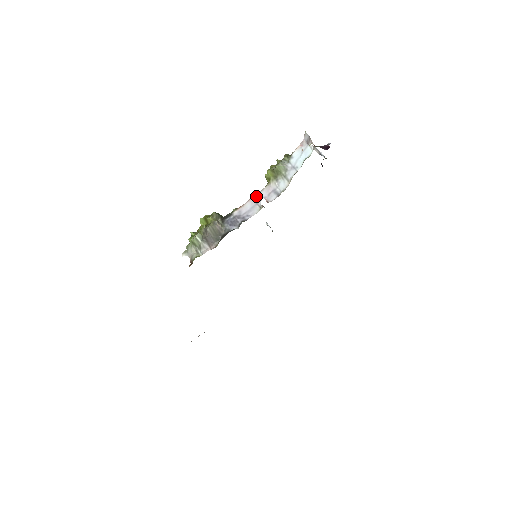
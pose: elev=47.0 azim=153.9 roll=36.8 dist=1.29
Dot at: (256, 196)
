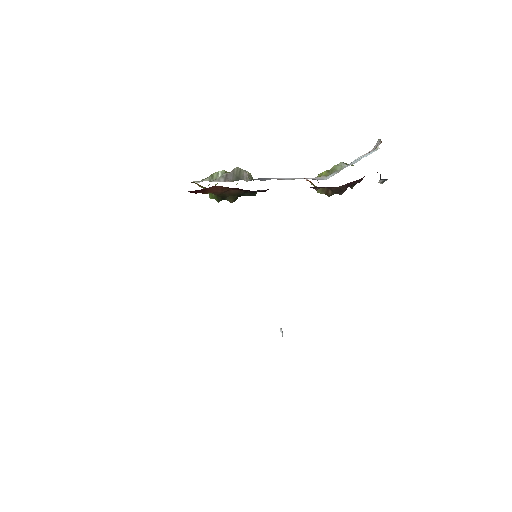
Dot at: (299, 178)
